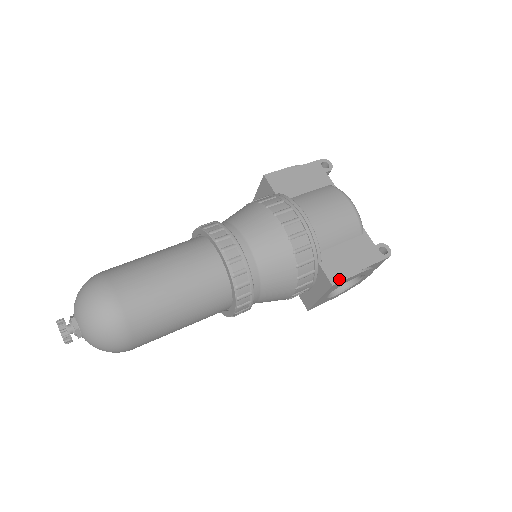
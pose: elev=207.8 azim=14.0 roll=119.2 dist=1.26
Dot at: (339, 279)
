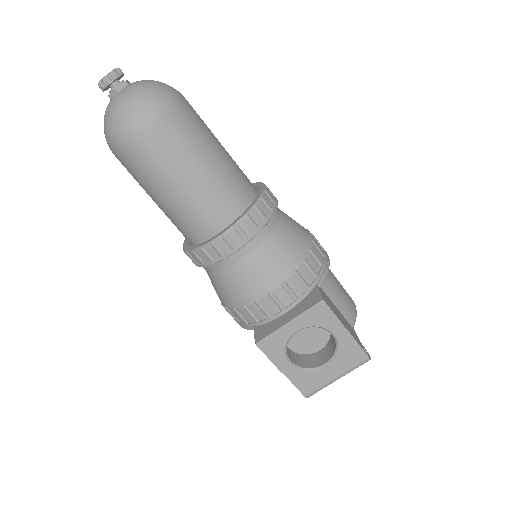
Dot at: (329, 306)
